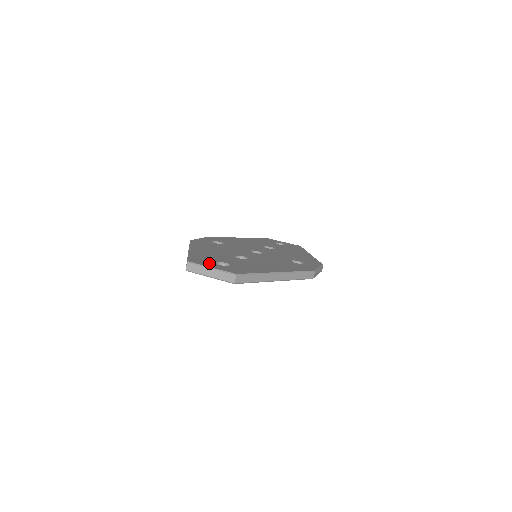
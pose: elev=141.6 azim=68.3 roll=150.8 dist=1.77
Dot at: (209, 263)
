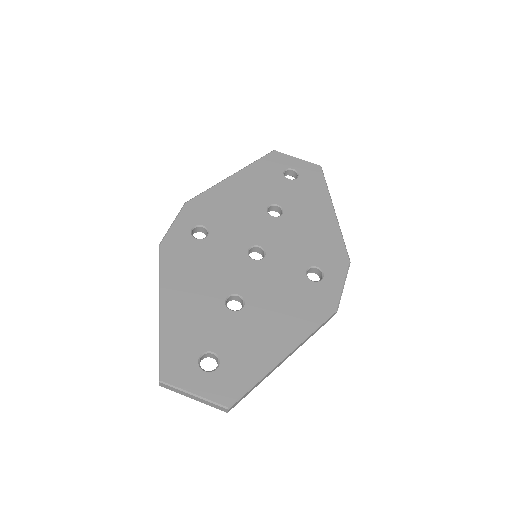
Dot at: (190, 372)
